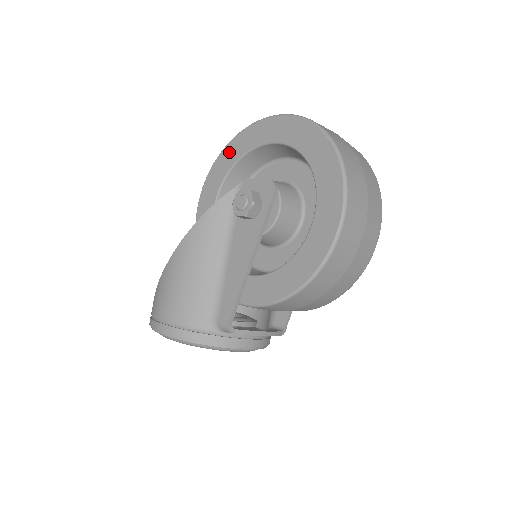
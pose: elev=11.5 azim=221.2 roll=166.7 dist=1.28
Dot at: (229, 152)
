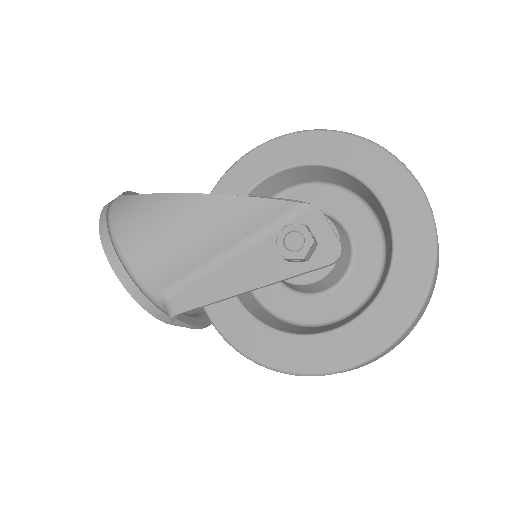
Dot at: (334, 144)
